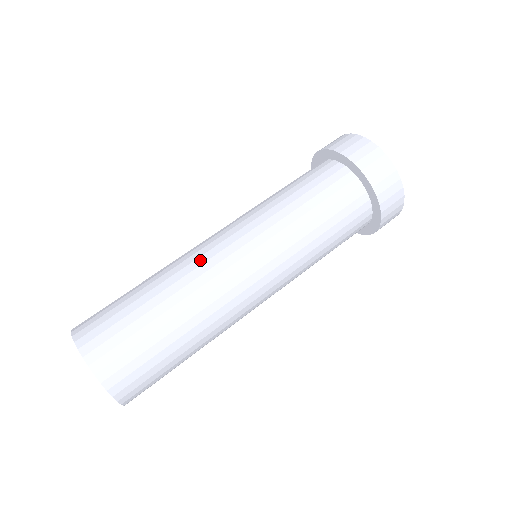
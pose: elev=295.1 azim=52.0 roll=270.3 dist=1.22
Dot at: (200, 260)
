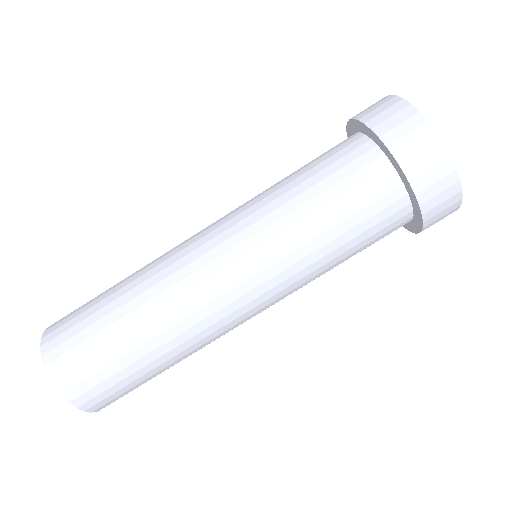
Dot at: (179, 274)
